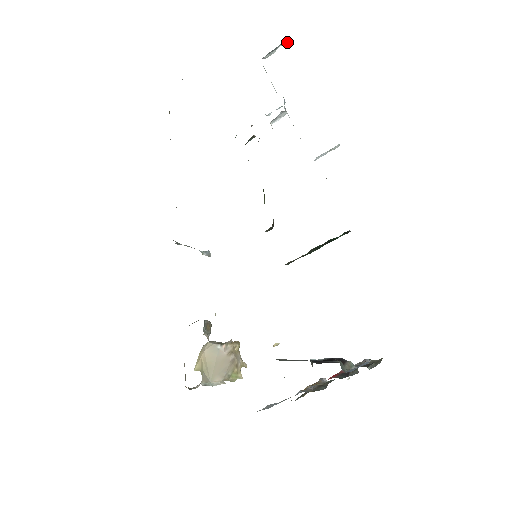
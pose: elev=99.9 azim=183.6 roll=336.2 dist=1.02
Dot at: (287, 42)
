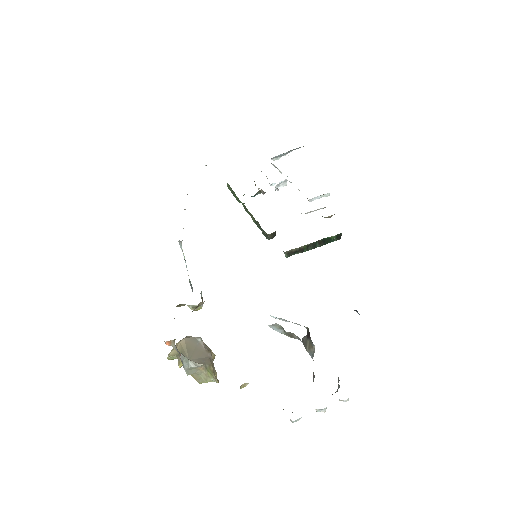
Dot at: occluded
